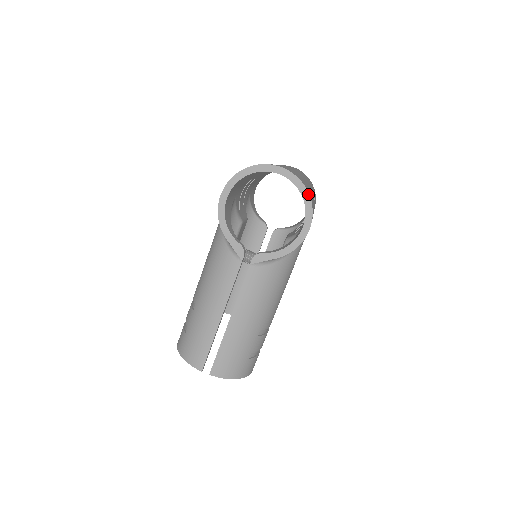
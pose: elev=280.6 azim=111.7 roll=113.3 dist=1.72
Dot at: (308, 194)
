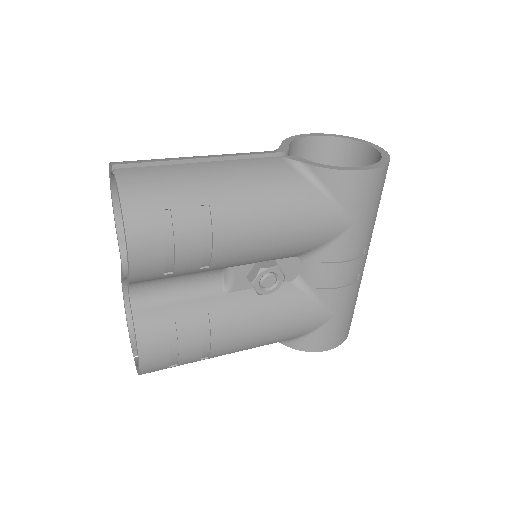
Dot at: (388, 161)
